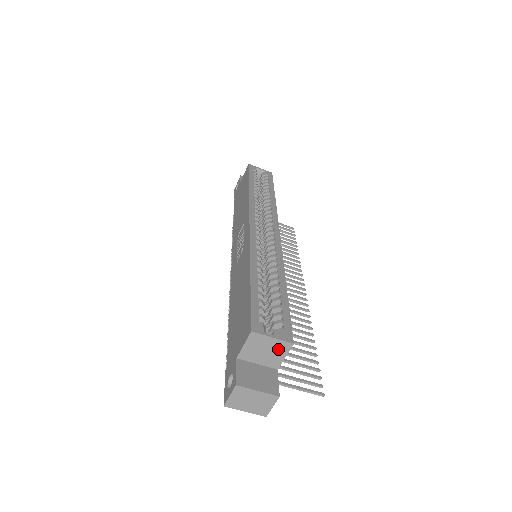
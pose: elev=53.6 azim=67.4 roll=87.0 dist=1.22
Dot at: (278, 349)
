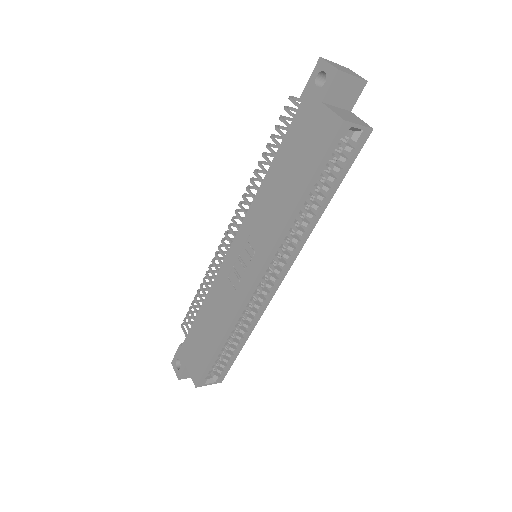
Dot at: occluded
